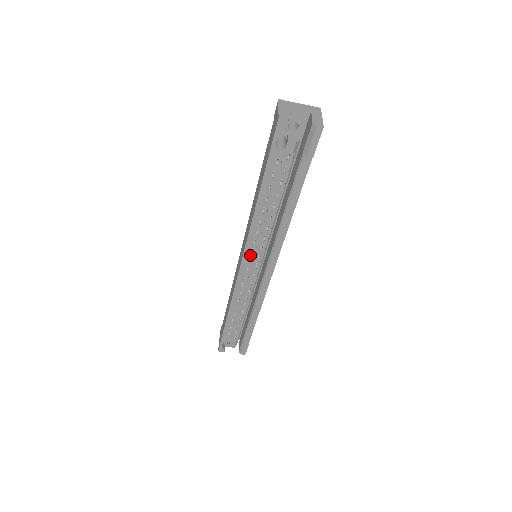
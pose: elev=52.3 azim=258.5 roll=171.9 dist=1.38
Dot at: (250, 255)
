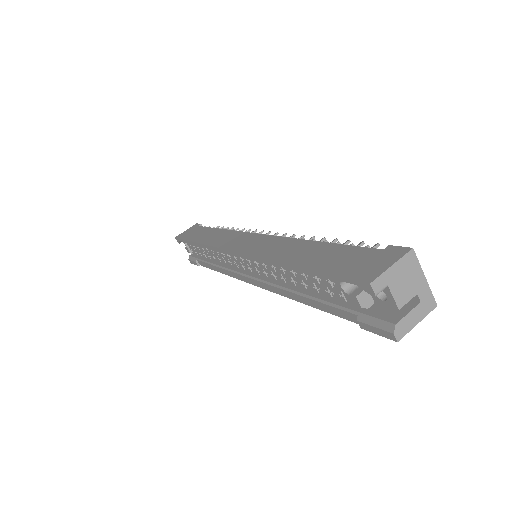
Dot at: (245, 259)
